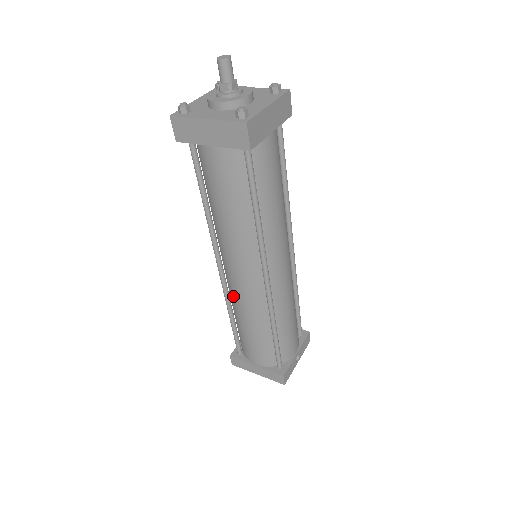
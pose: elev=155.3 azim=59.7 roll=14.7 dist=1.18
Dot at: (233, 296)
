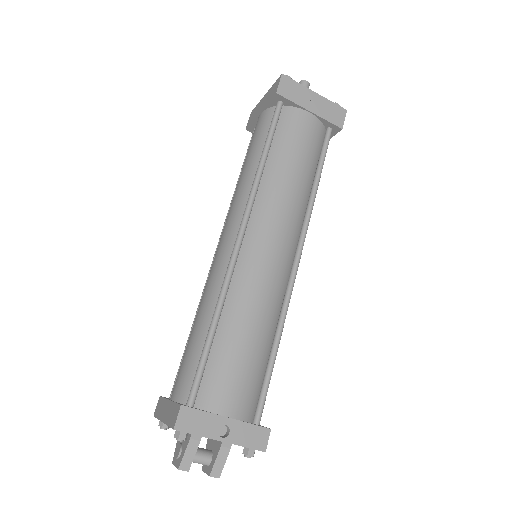
Dot at: occluded
